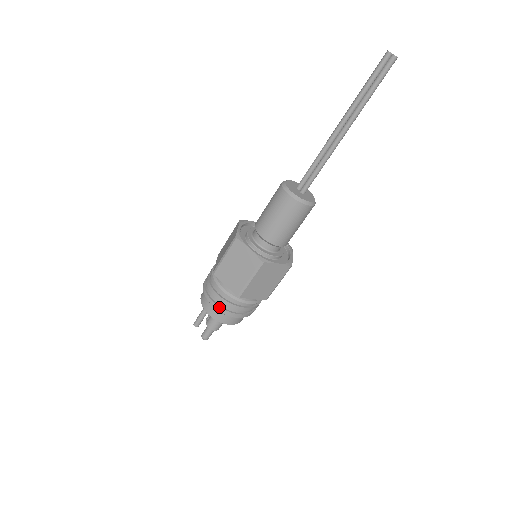
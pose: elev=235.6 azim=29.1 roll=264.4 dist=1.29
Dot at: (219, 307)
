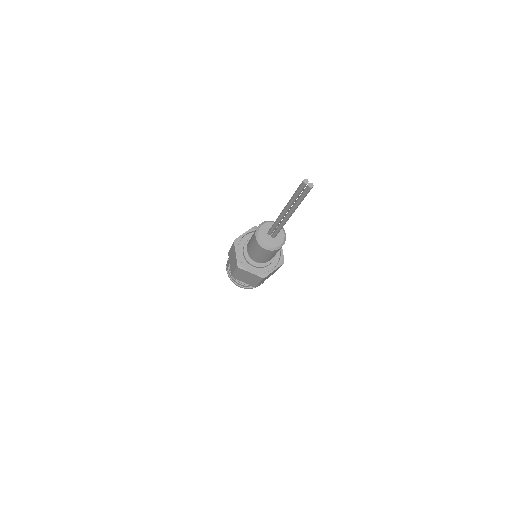
Dot at: (245, 288)
